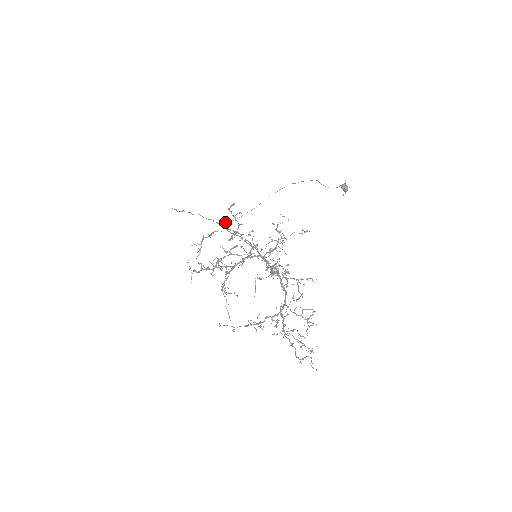
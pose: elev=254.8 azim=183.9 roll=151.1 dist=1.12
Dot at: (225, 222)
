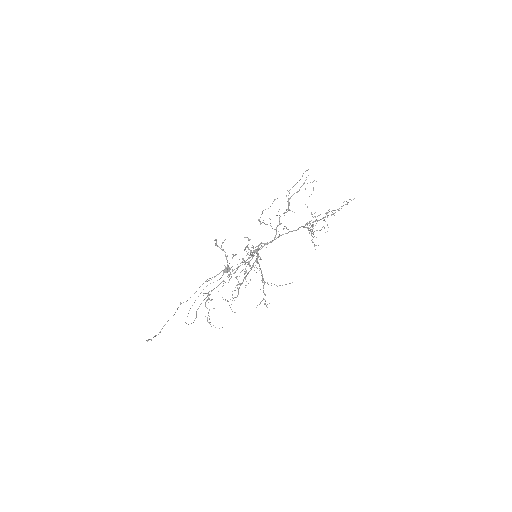
Dot at: (196, 311)
